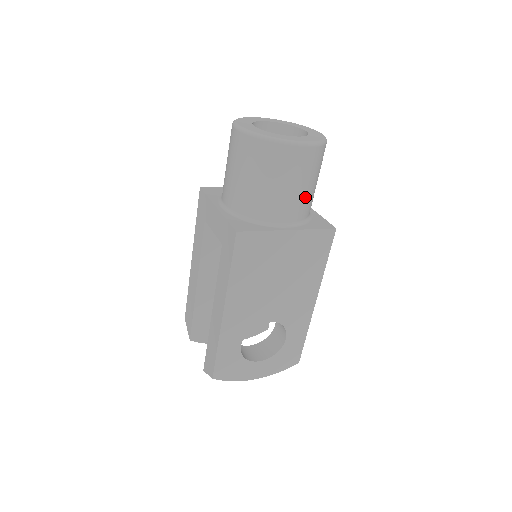
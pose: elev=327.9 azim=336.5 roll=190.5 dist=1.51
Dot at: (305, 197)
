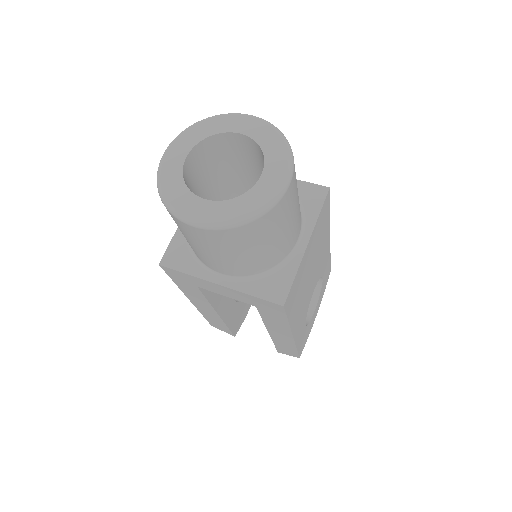
Dot at: occluded
